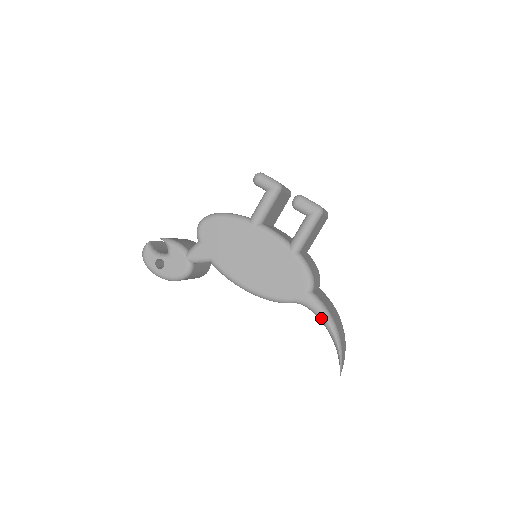
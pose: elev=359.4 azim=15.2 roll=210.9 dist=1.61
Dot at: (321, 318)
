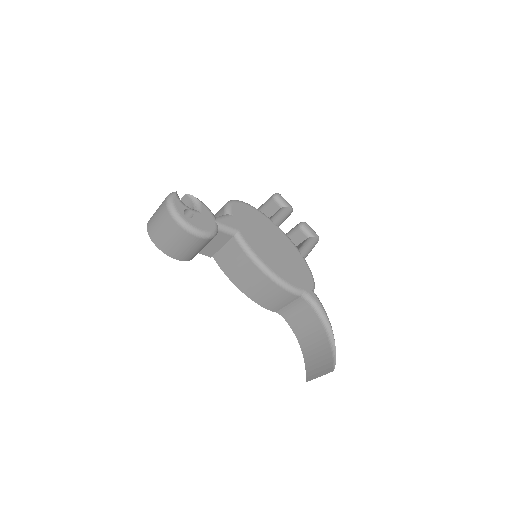
Dot at: (322, 313)
